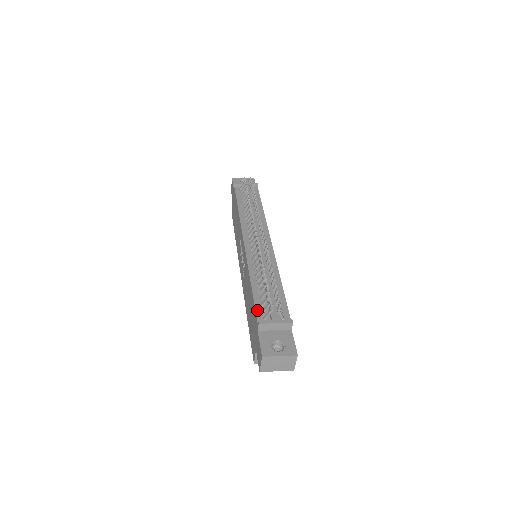
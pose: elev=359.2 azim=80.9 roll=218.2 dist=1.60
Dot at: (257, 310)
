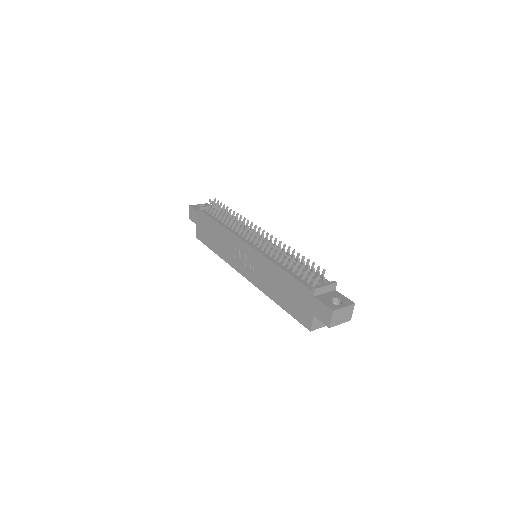
Dot at: (303, 283)
